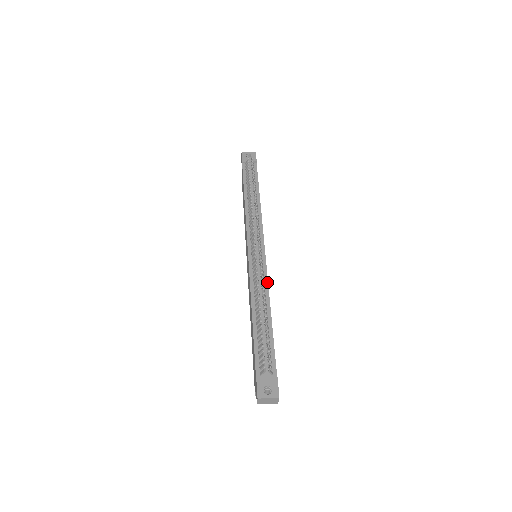
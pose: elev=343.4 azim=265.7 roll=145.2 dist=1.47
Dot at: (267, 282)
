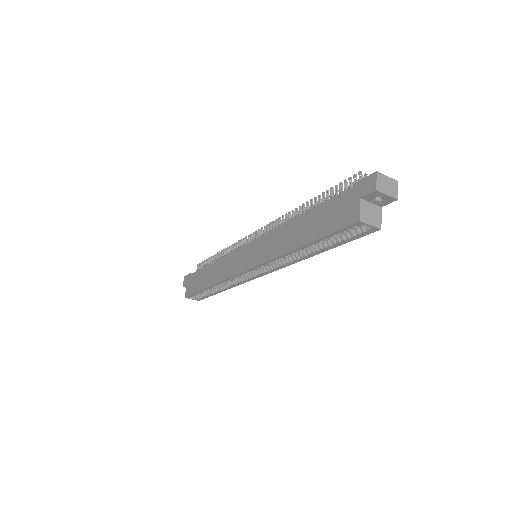
Dot at: occluded
